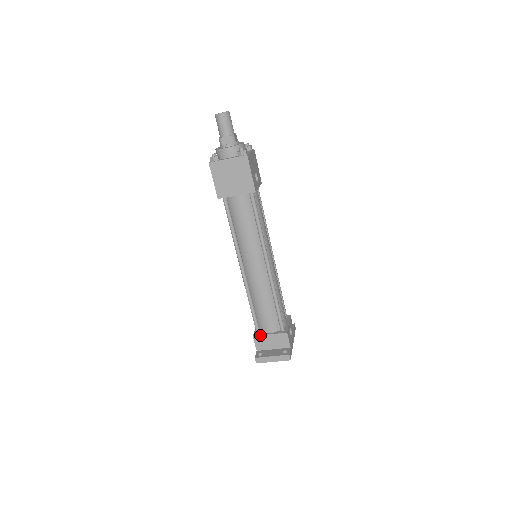
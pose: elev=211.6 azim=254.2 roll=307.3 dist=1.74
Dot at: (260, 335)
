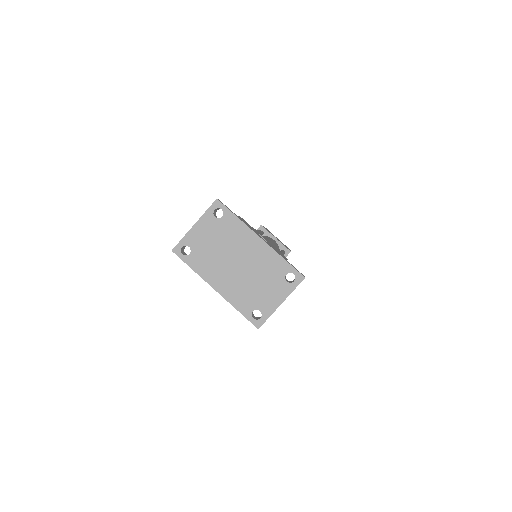
Dot at: occluded
